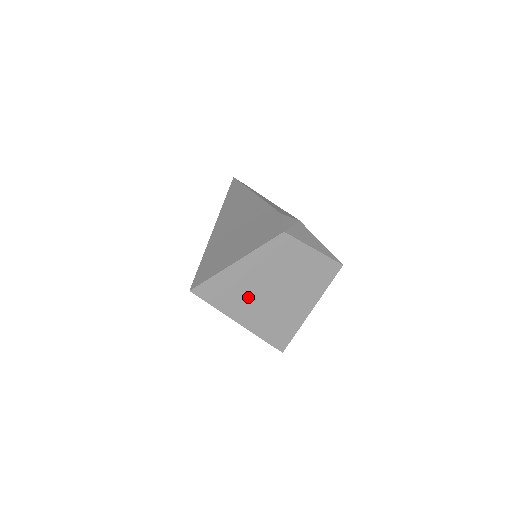
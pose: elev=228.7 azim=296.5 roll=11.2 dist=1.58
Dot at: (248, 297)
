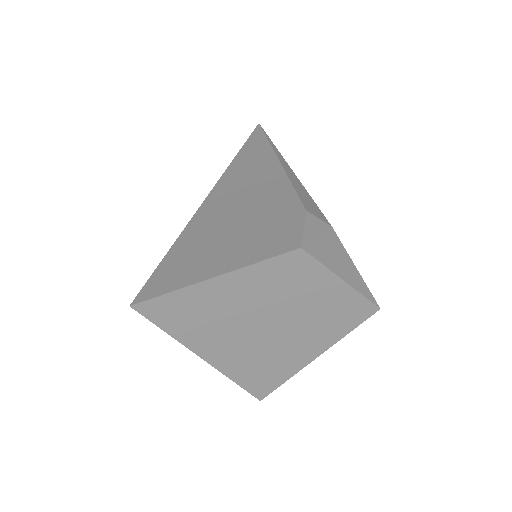
Dot at: (223, 328)
